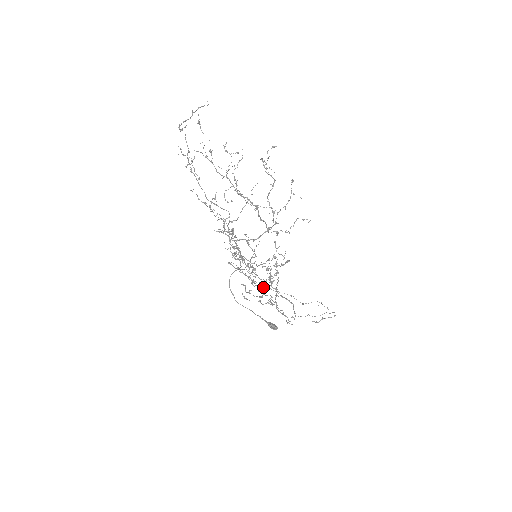
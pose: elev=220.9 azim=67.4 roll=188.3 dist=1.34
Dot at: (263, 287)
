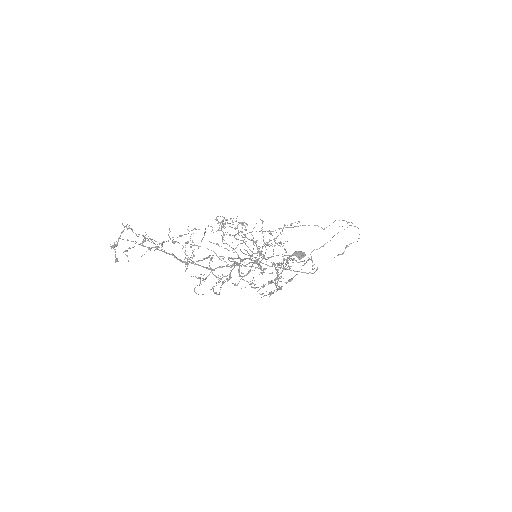
Dot at: (278, 228)
